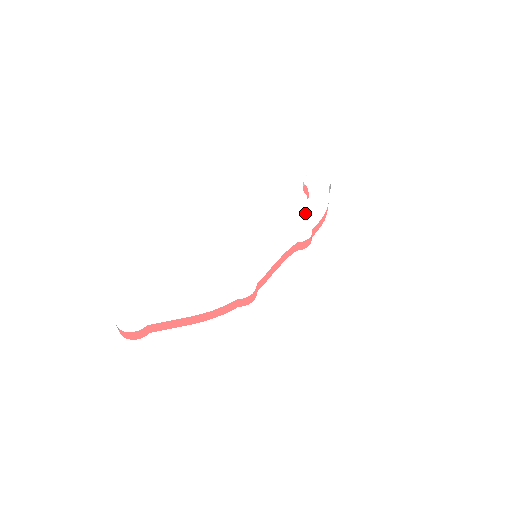
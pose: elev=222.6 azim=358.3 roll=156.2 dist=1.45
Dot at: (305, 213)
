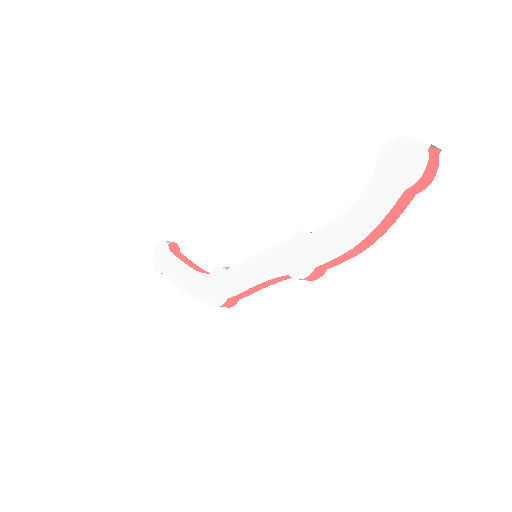
Dot at: (330, 229)
